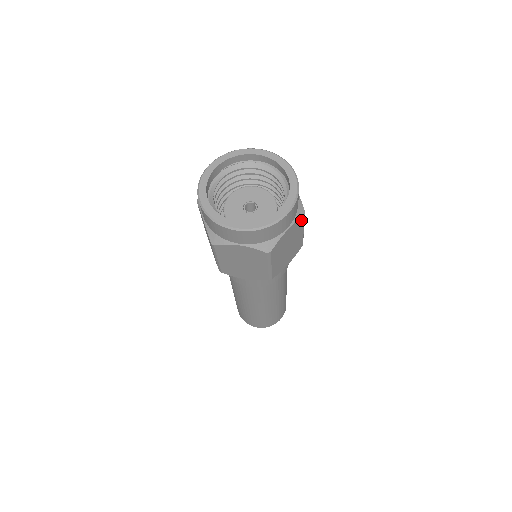
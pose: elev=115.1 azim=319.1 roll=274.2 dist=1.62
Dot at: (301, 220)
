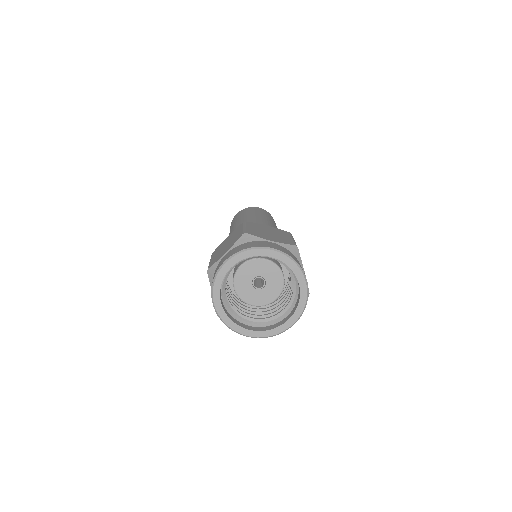
Dot at: occluded
